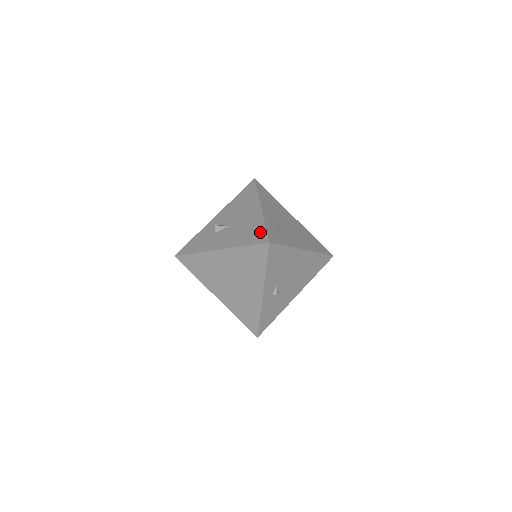
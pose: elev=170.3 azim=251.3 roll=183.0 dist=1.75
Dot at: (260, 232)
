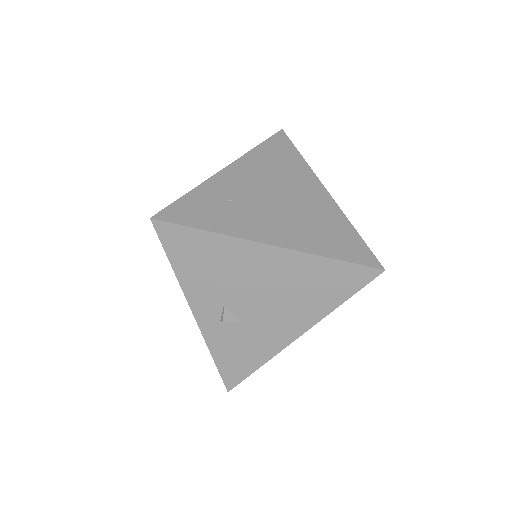
Dot at: occluded
